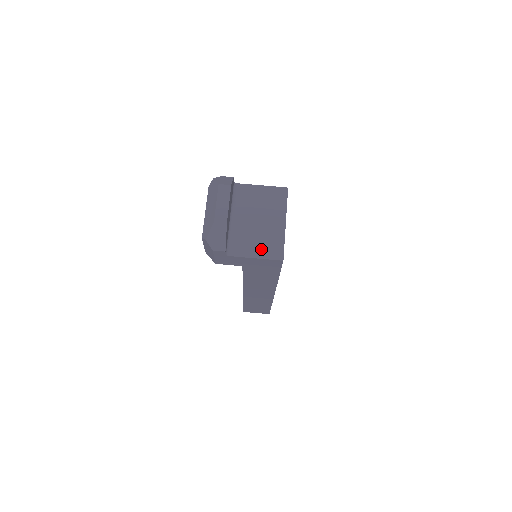
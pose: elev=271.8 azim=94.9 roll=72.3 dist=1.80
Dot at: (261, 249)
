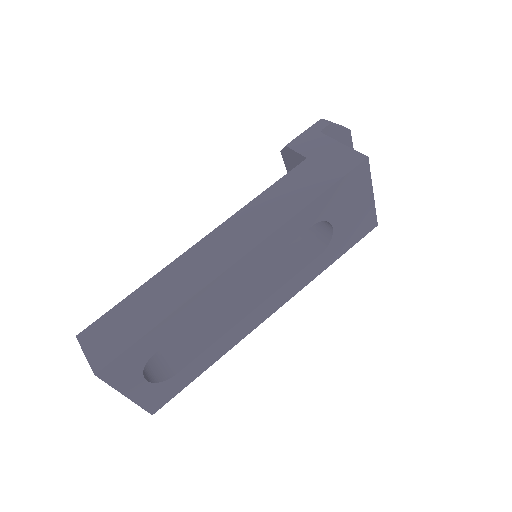
Dot at: occluded
